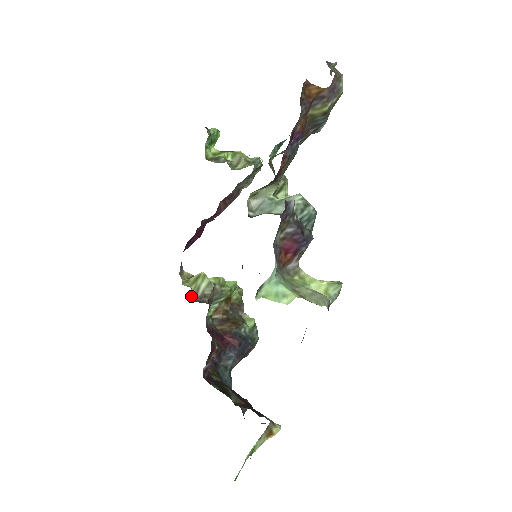
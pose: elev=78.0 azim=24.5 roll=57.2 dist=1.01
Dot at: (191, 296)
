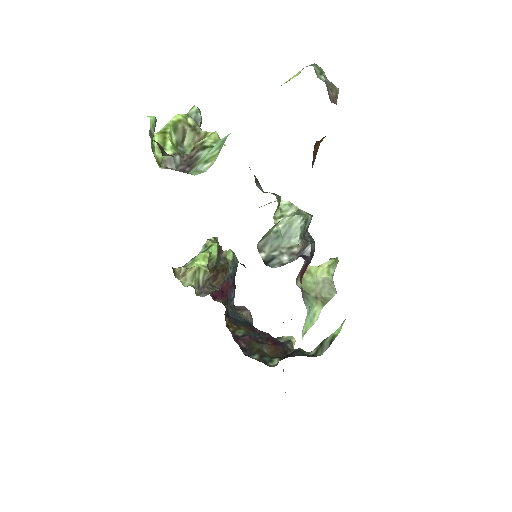
Dot at: (195, 290)
